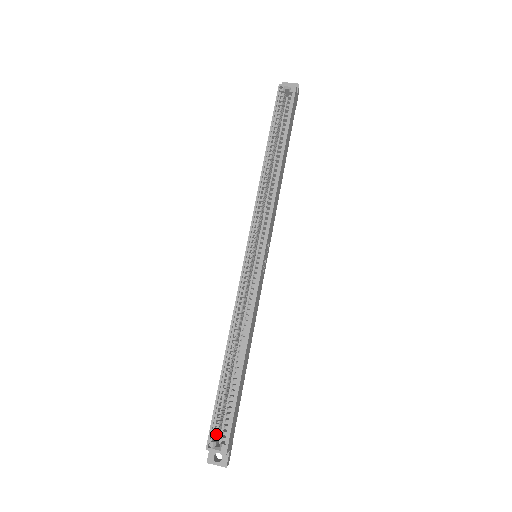
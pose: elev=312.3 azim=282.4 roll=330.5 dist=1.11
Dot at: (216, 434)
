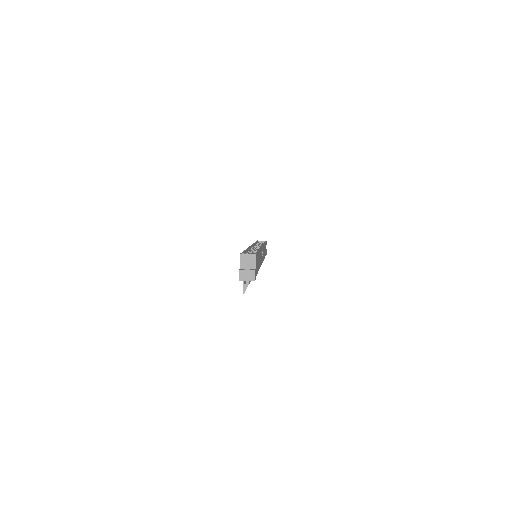
Dot at: occluded
